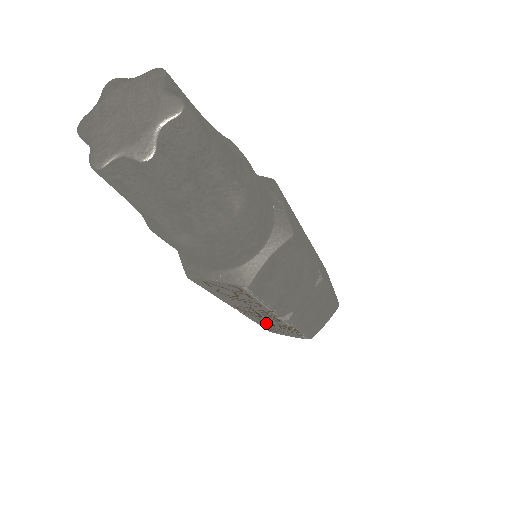
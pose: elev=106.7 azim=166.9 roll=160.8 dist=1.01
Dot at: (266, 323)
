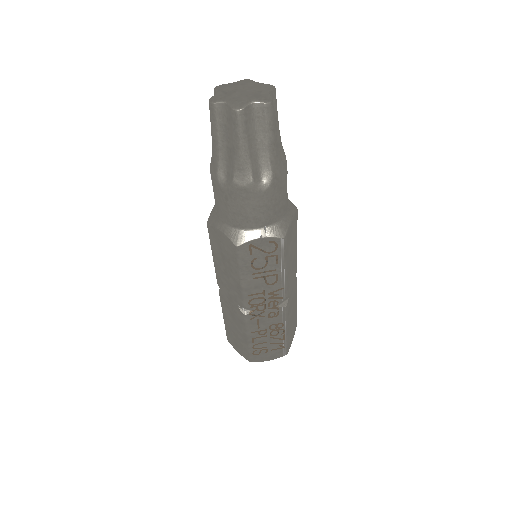
Dot at: (260, 332)
